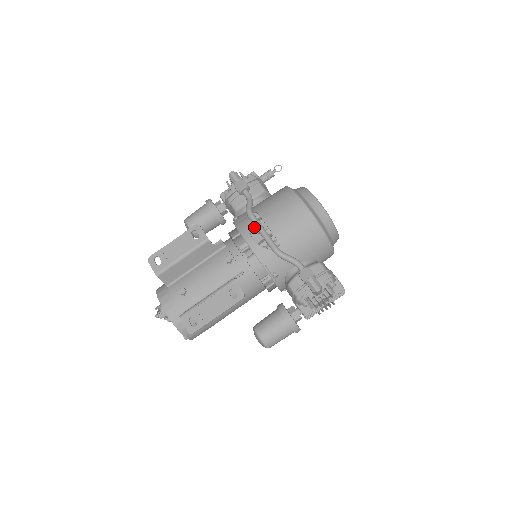
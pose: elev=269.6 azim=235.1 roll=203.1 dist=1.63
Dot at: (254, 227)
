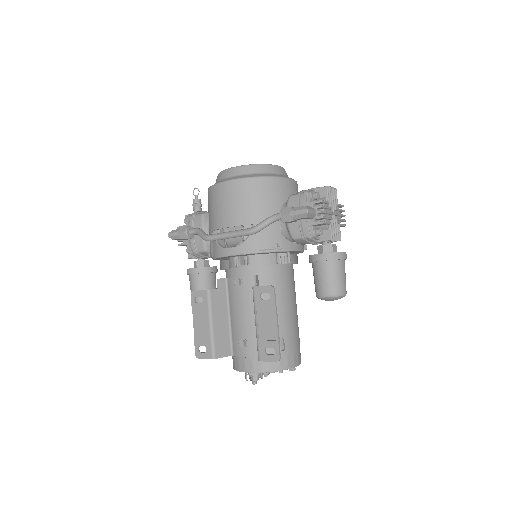
Dot at: (234, 244)
